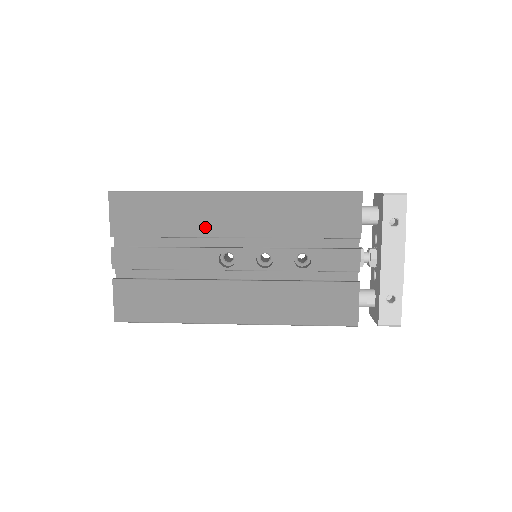
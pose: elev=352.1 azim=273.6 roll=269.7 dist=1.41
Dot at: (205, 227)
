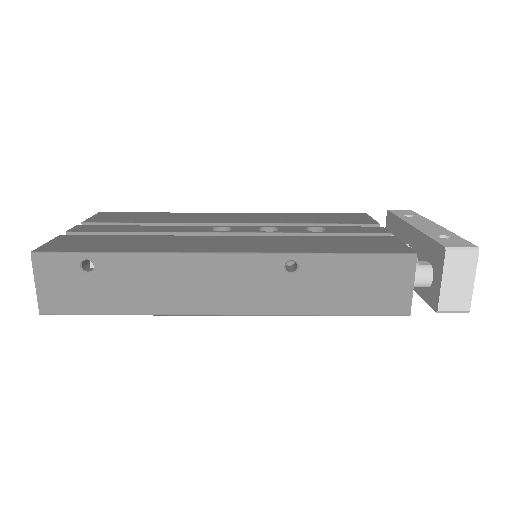
Dot at: (199, 220)
